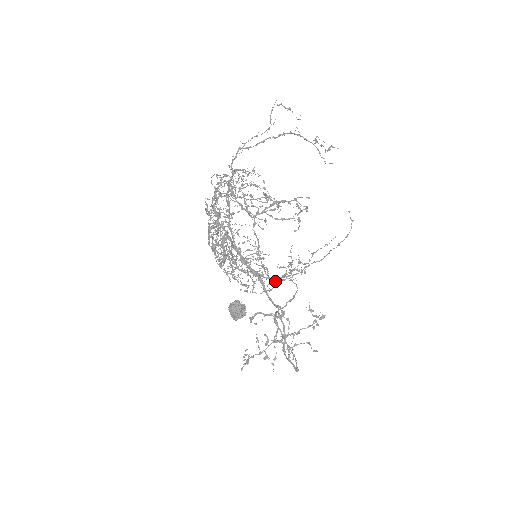
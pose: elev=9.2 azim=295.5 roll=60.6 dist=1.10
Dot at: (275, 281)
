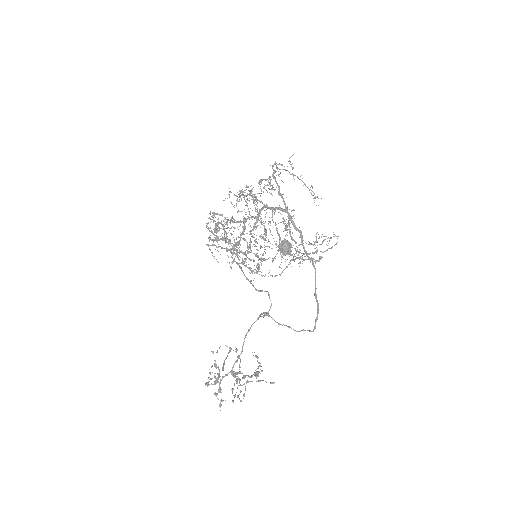
Dot at: (259, 290)
